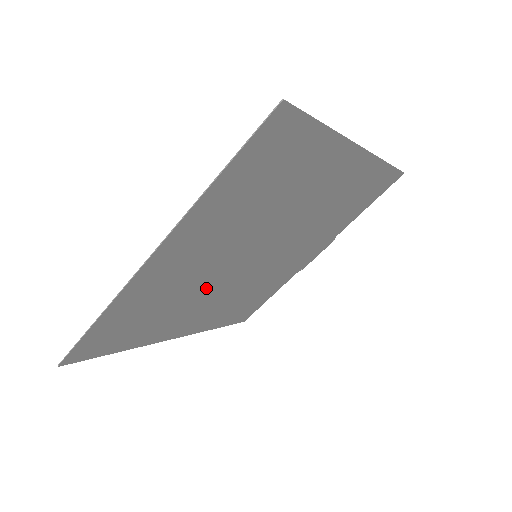
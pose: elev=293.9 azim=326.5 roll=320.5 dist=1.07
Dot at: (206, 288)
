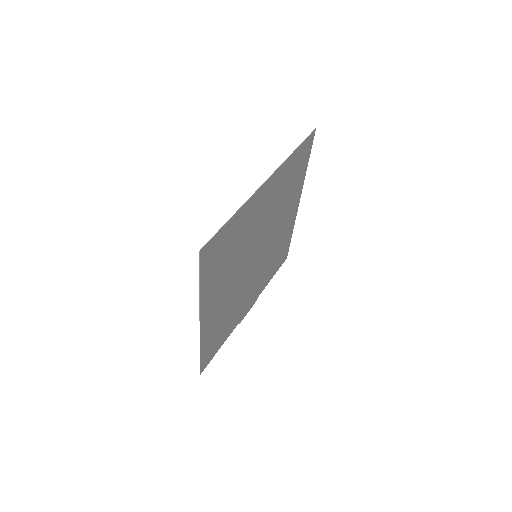
Dot at: (240, 262)
